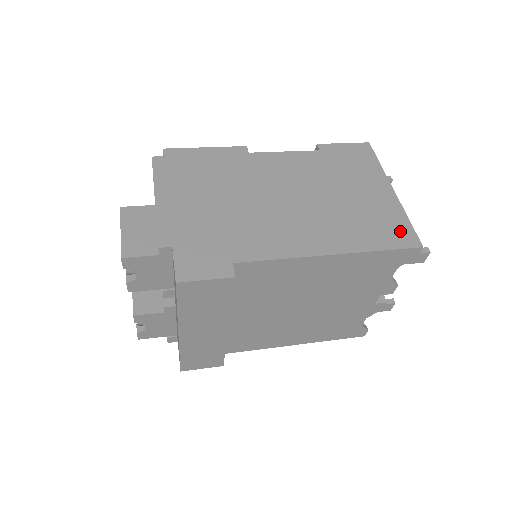
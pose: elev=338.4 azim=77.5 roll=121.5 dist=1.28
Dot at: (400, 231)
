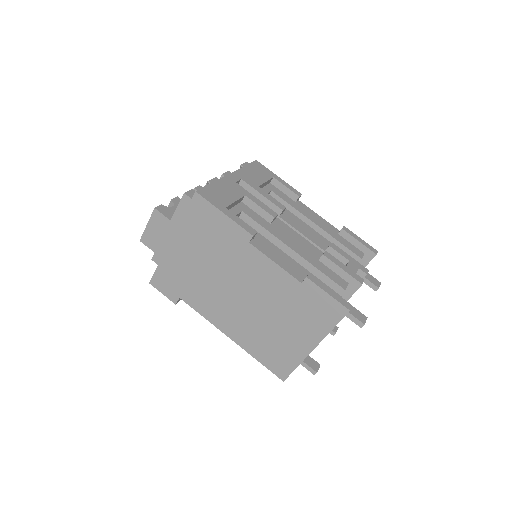
Dot at: (282, 366)
